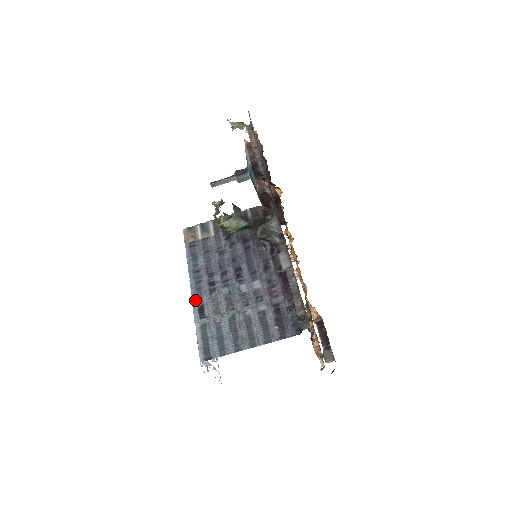
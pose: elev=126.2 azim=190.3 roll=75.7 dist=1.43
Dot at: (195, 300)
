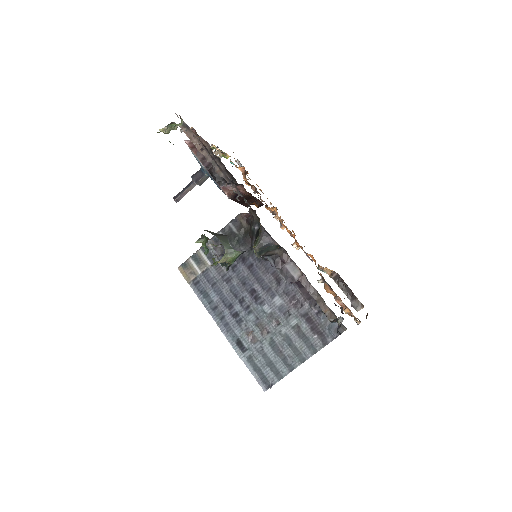
Dot at: (229, 337)
